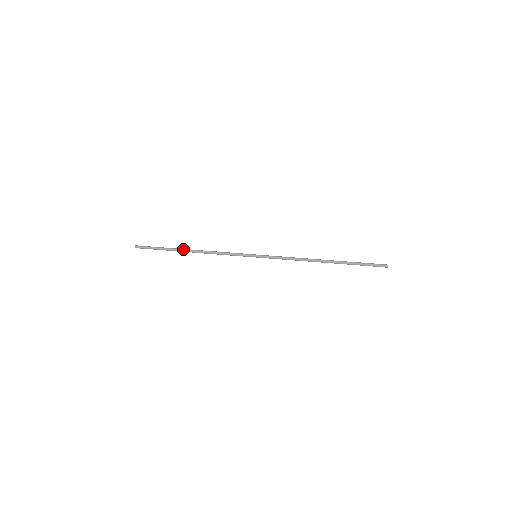
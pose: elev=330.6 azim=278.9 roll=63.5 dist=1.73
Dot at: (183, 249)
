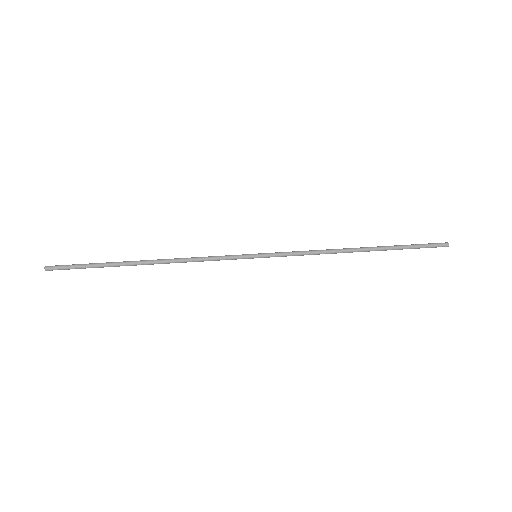
Dot at: (133, 262)
